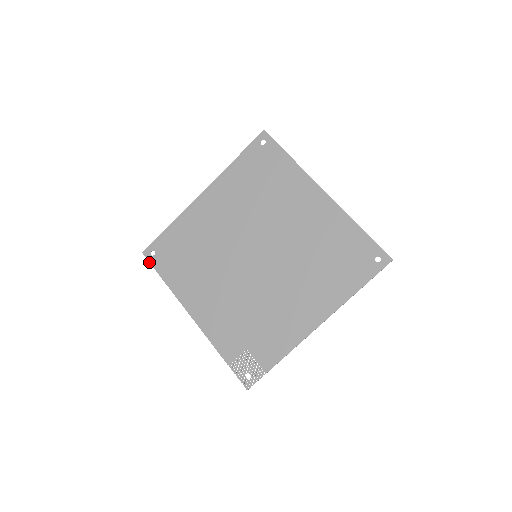
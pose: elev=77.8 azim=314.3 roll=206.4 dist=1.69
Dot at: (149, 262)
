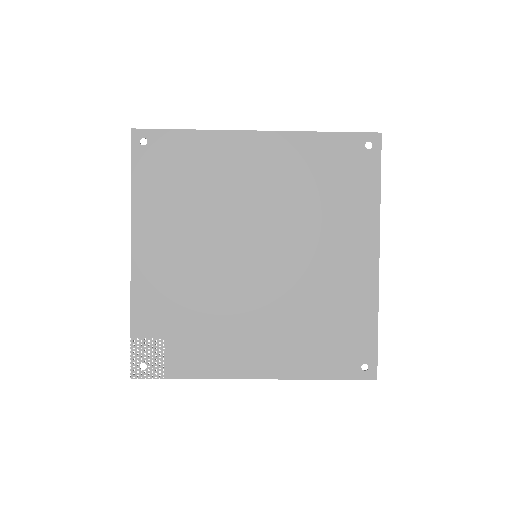
Dot at: (131, 147)
